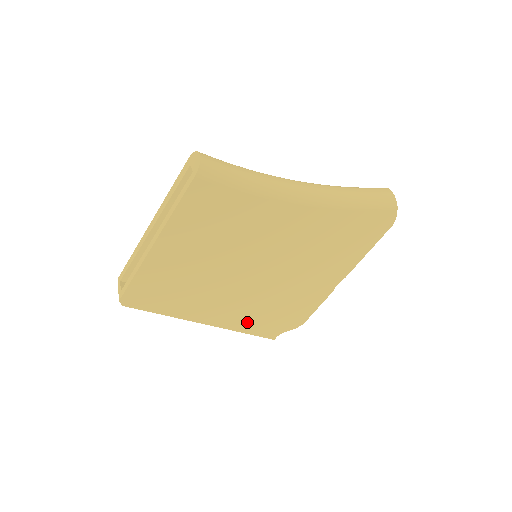
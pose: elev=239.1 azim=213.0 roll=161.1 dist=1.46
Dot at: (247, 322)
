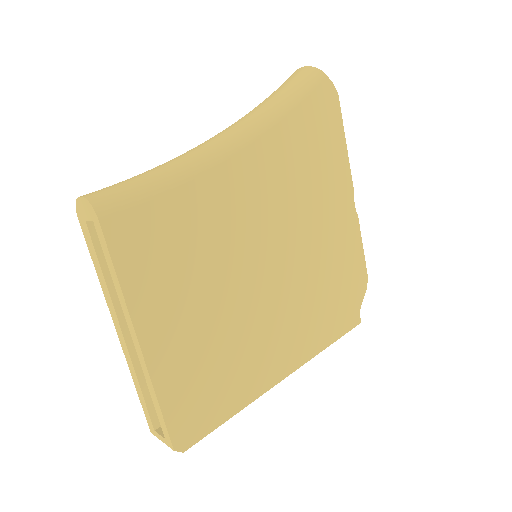
Dot at: (320, 331)
